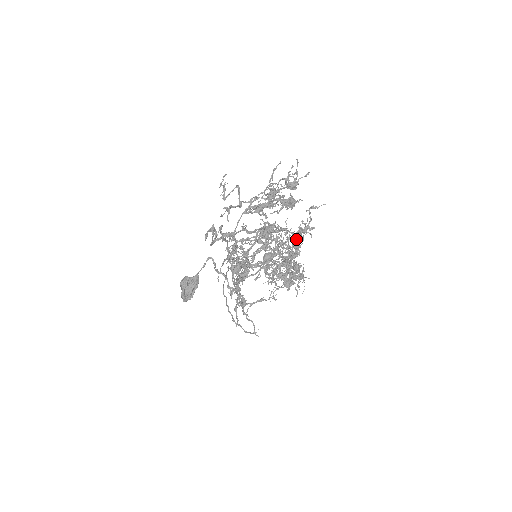
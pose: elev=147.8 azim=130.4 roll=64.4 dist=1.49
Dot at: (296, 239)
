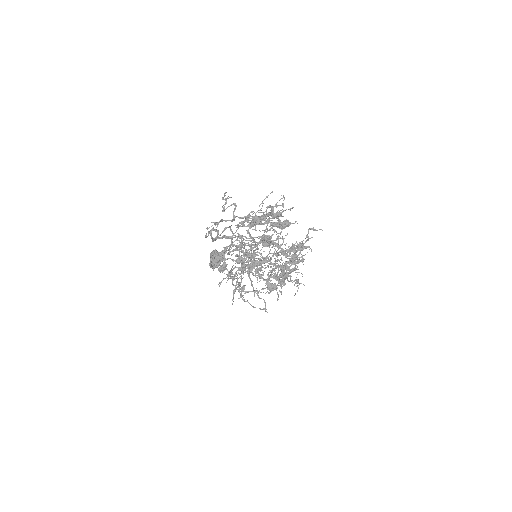
Dot at: occluded
